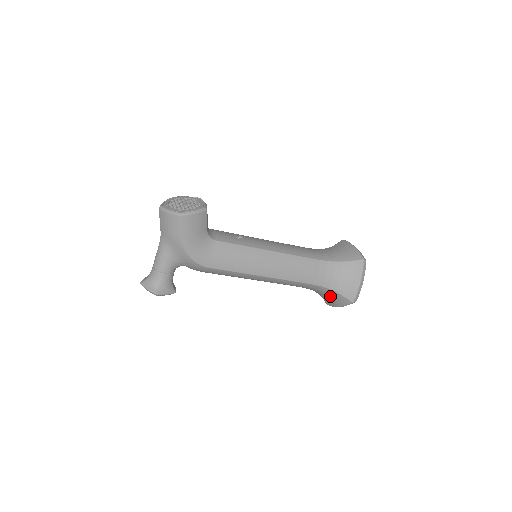
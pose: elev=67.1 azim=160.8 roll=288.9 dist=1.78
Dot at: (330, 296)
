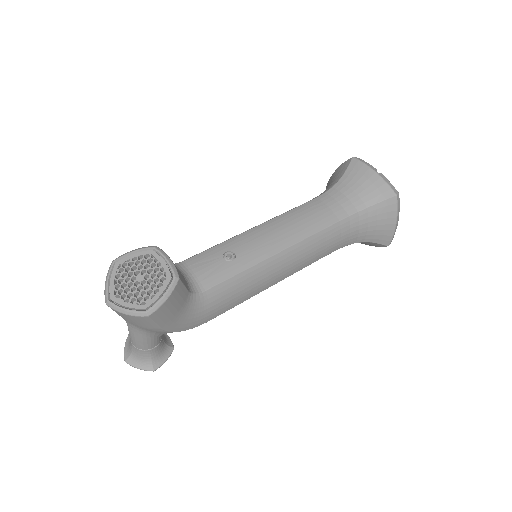
Dot at: occluded
